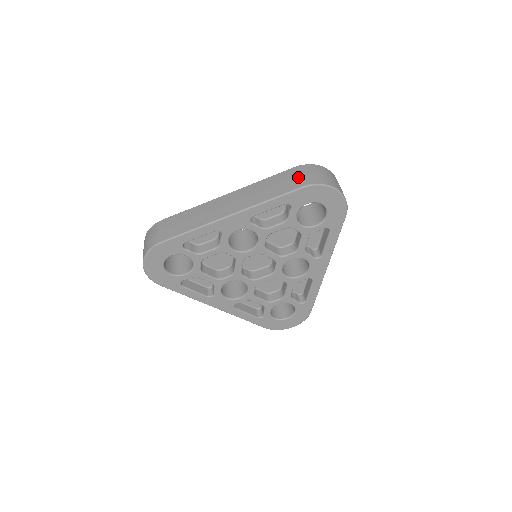
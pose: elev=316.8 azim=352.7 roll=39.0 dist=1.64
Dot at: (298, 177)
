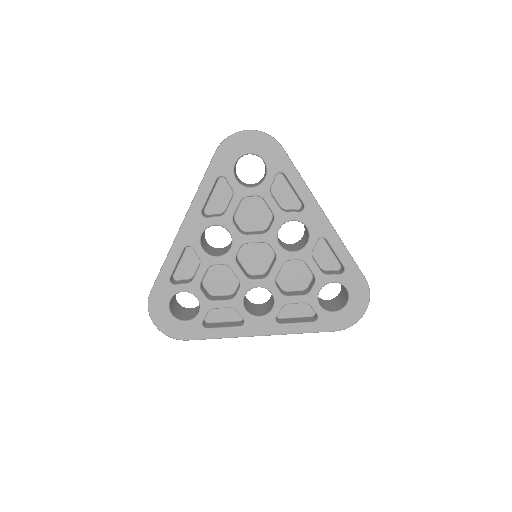
Dot at: occluded
